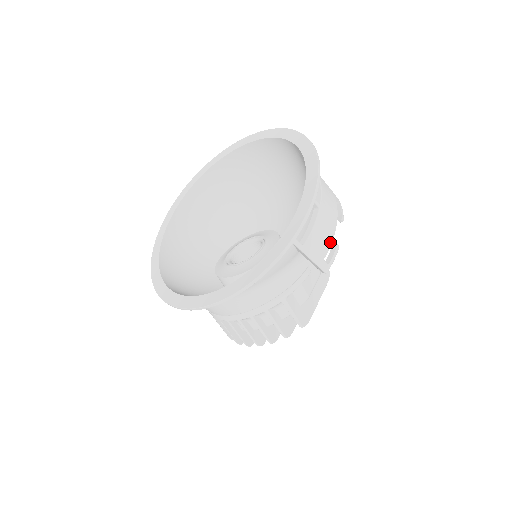
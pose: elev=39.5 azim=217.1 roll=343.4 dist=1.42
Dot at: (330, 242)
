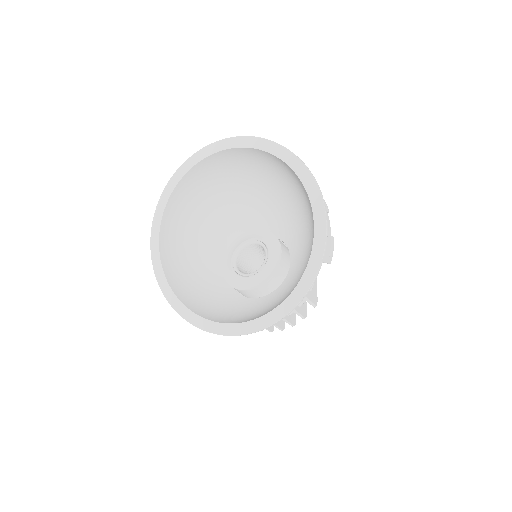
Dot at: (330, 239)
